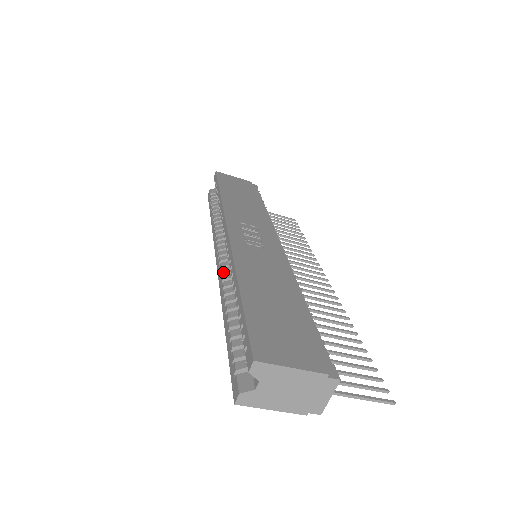
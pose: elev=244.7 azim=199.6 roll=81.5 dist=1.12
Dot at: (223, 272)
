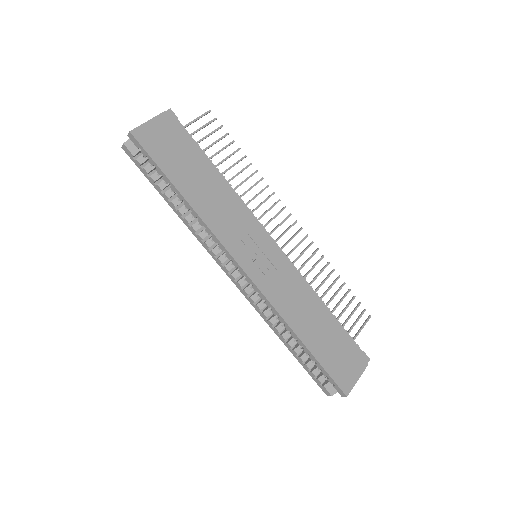
Dot at: (255, 301)
